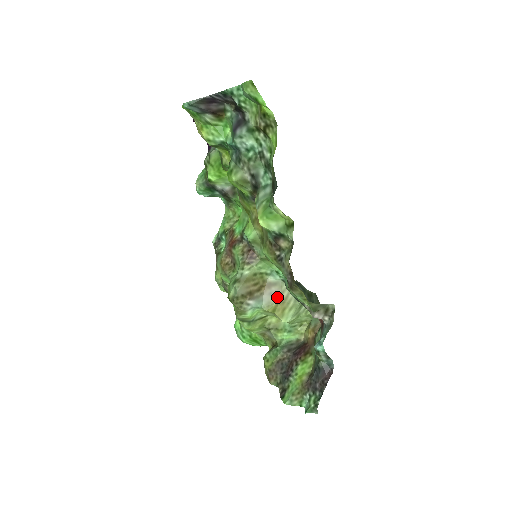
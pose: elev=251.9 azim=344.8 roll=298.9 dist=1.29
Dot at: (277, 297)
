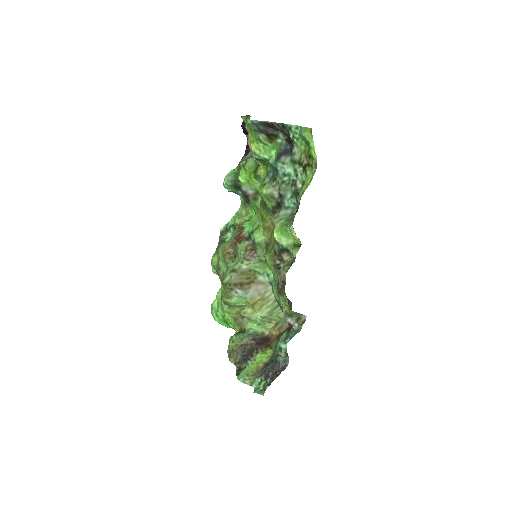
Dot at: (261, 294)
